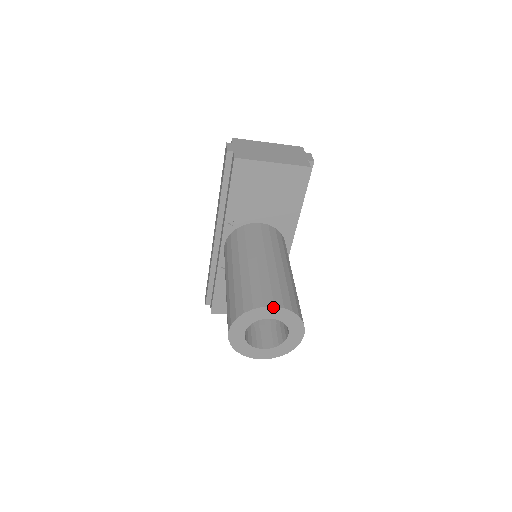
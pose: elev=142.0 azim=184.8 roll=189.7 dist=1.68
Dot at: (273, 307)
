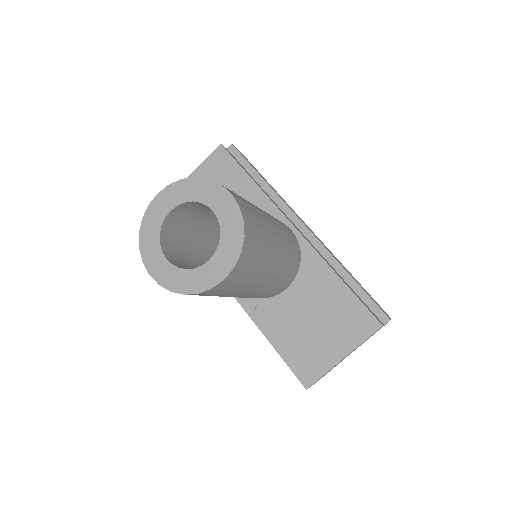
Dot at: (157, 196)
